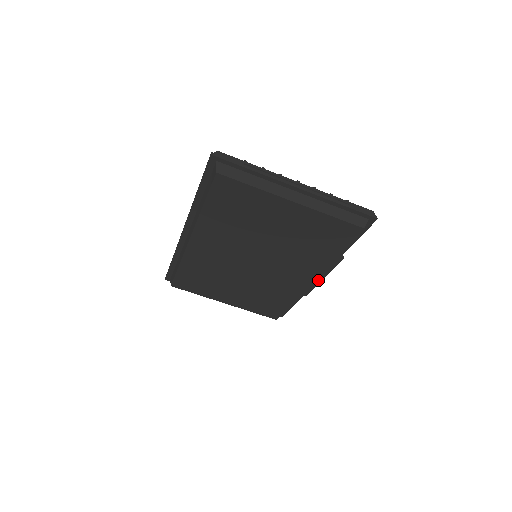
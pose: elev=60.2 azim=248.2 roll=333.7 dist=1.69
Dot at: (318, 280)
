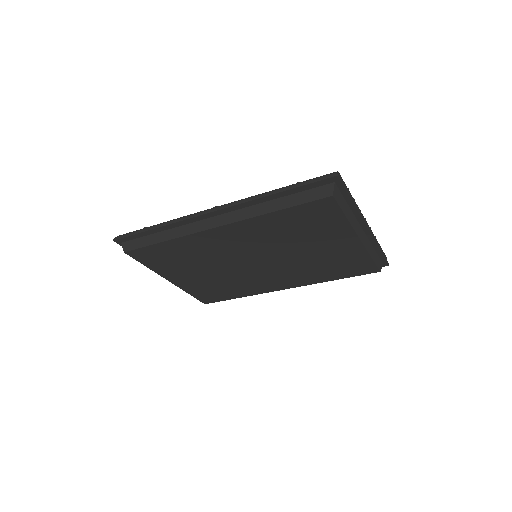
Dot at: occluded
